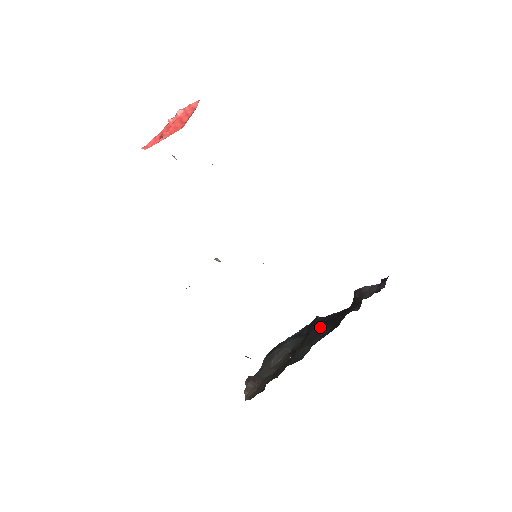
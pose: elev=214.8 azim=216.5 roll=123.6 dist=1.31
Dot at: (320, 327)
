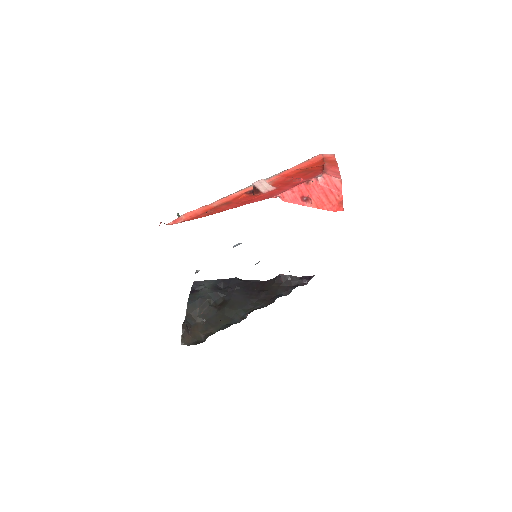
Dot at: (244, 292)
